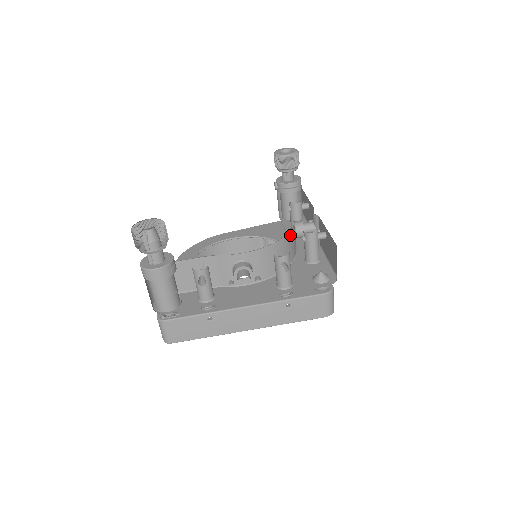
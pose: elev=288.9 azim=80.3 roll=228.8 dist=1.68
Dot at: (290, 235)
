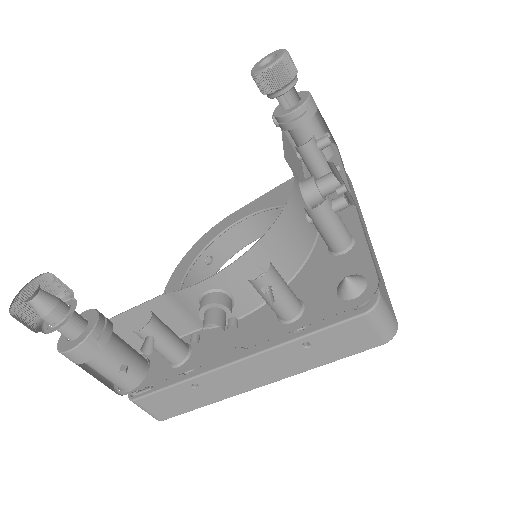
Dot at: (285, 218)
